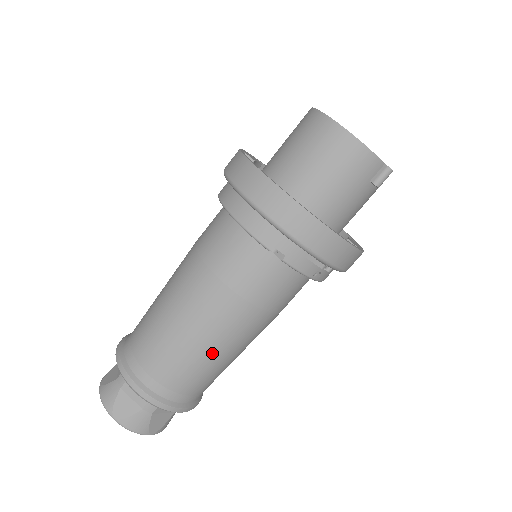
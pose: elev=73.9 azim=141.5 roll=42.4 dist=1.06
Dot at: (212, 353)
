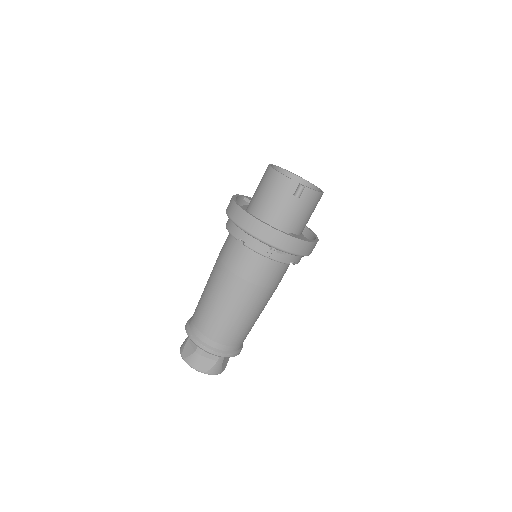
Dot at: (223, 310)
